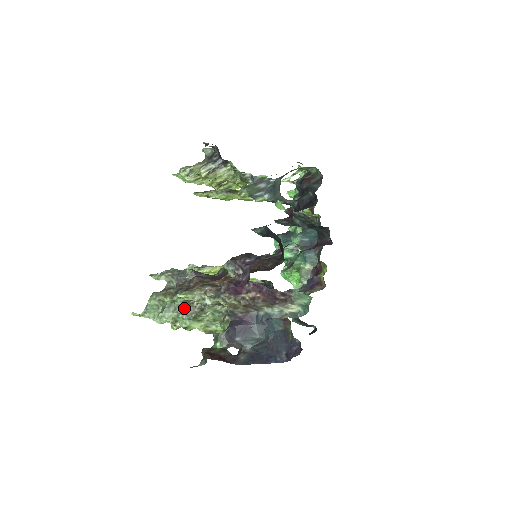
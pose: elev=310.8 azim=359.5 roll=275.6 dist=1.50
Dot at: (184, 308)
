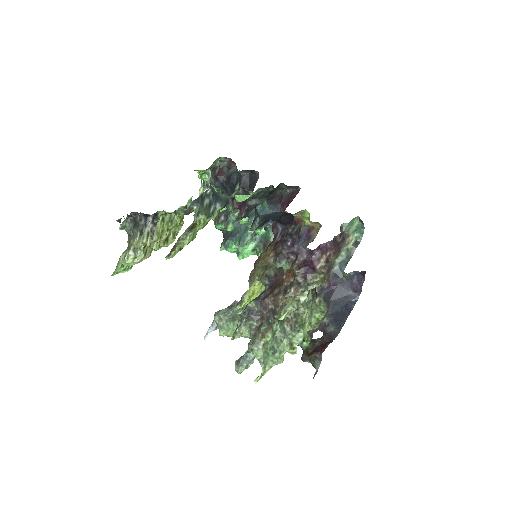
Dot at: (285, 329)
